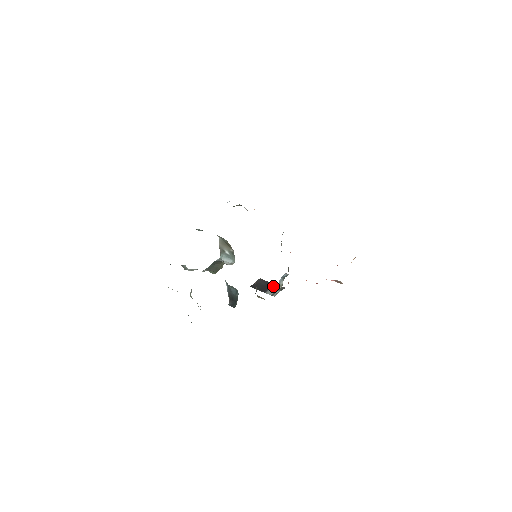
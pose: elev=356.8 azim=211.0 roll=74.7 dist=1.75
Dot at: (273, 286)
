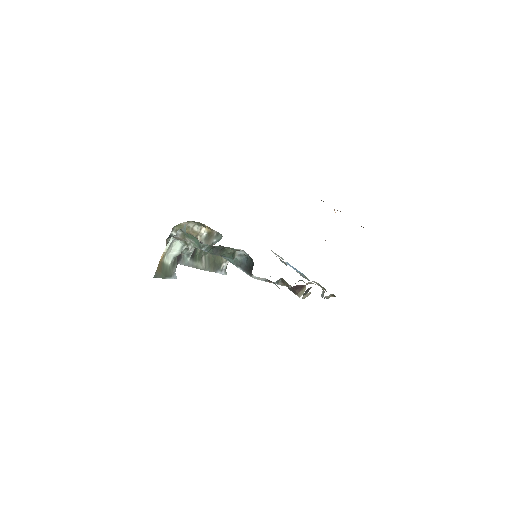
Dot at: occluded
